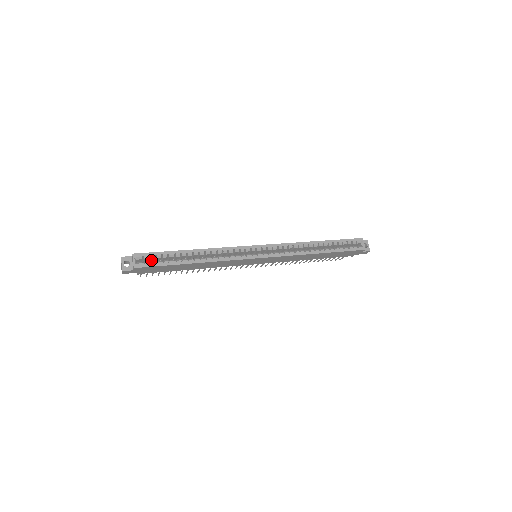
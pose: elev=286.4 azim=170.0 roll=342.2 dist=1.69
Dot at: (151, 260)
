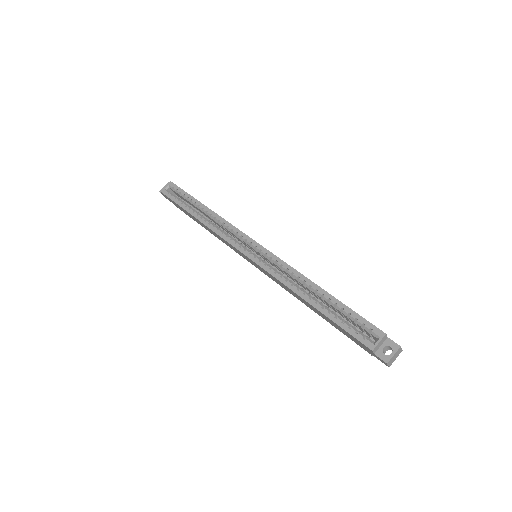
Dot at: (181, 197)
